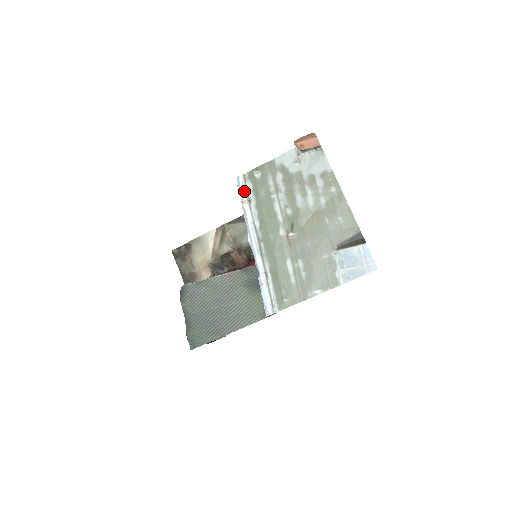
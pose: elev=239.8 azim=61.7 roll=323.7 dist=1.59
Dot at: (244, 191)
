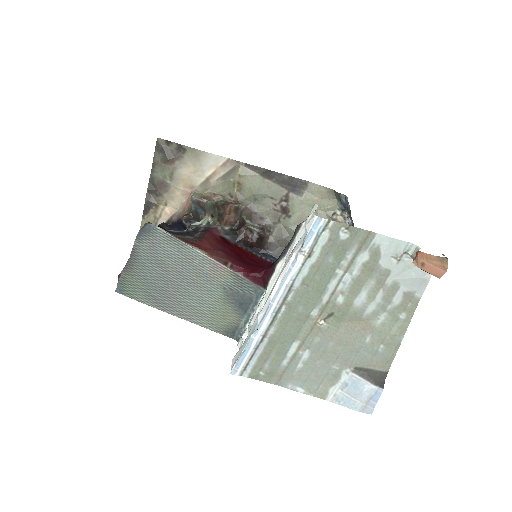
Dot at: (313, 239)
